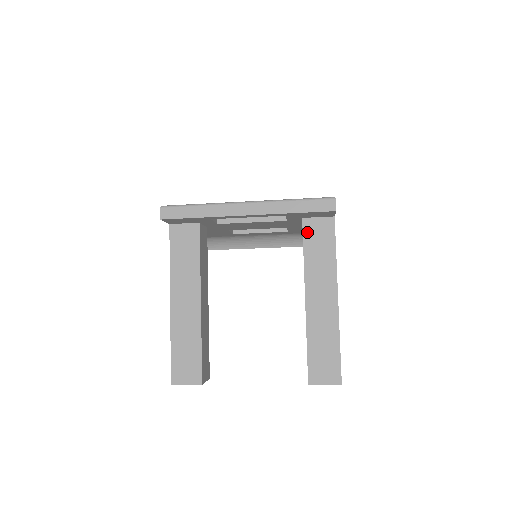
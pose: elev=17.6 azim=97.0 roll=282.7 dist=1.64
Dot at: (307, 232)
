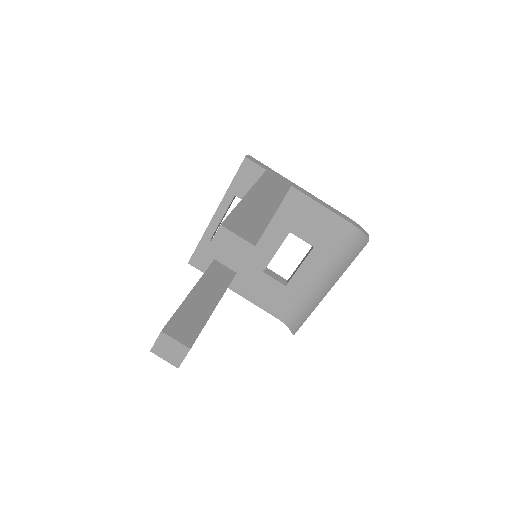
Dot at: occluded
